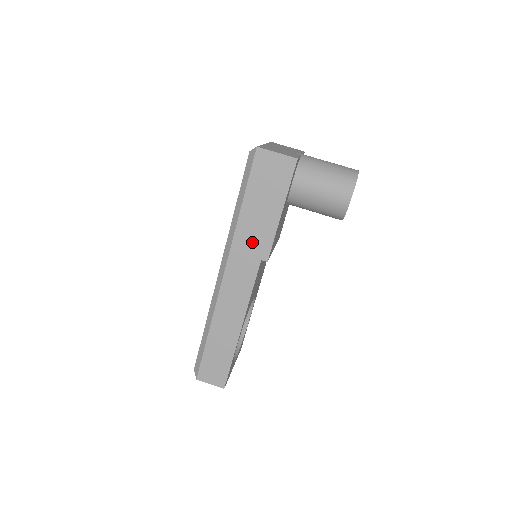
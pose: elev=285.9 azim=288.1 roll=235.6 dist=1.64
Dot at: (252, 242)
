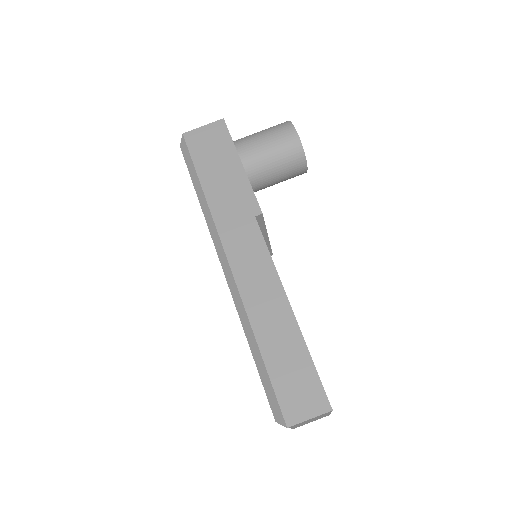
Dot at: (234, 207)
